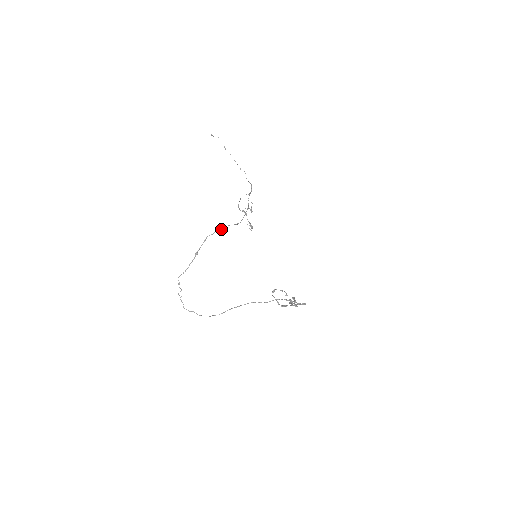
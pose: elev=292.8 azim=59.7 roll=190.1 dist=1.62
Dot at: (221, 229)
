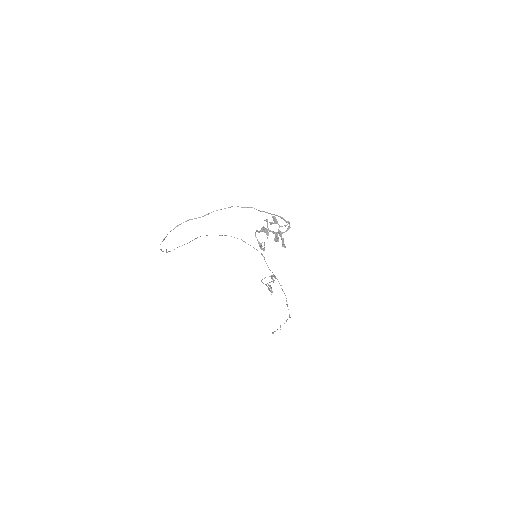
Dot at: (225, 235)
